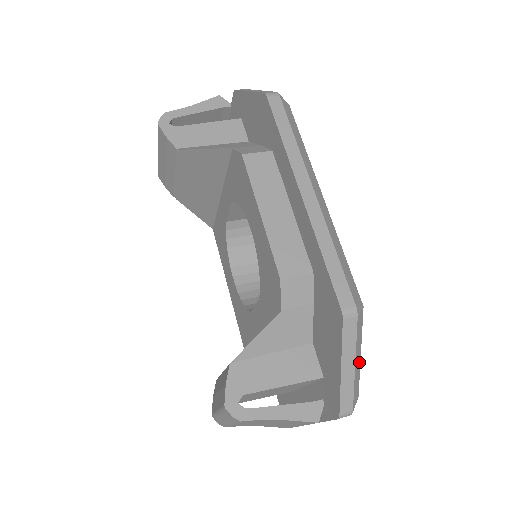
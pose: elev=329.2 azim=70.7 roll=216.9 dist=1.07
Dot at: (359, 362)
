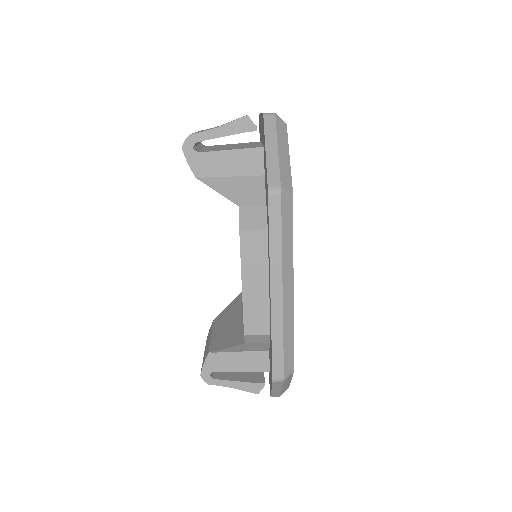
Dot at: (289, 382)
